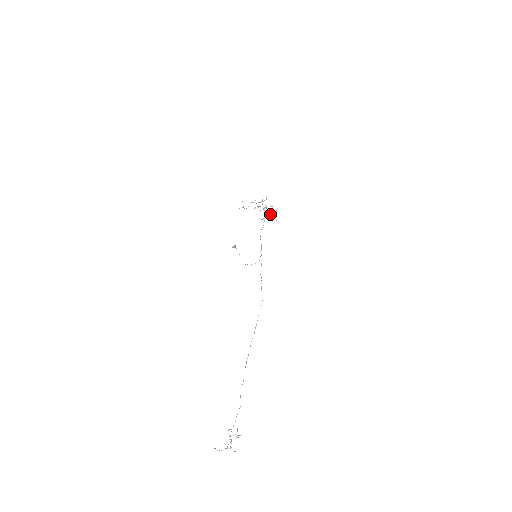
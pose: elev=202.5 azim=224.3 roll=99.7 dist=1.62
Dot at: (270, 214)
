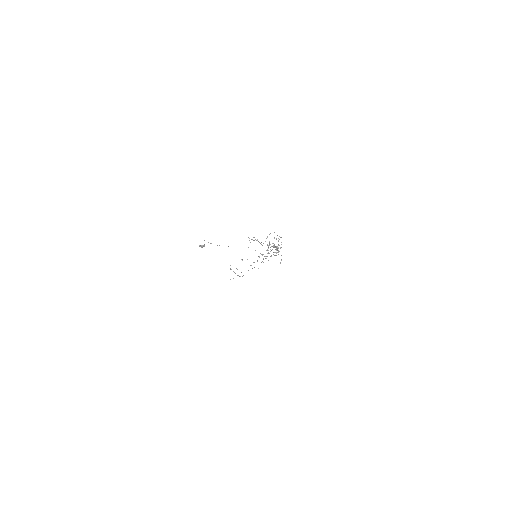
Dot at: occluded
